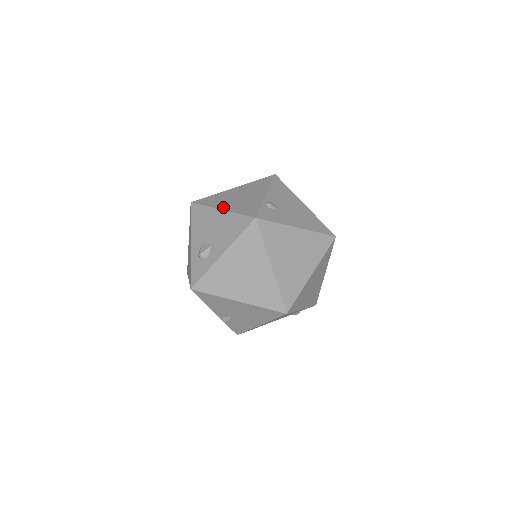
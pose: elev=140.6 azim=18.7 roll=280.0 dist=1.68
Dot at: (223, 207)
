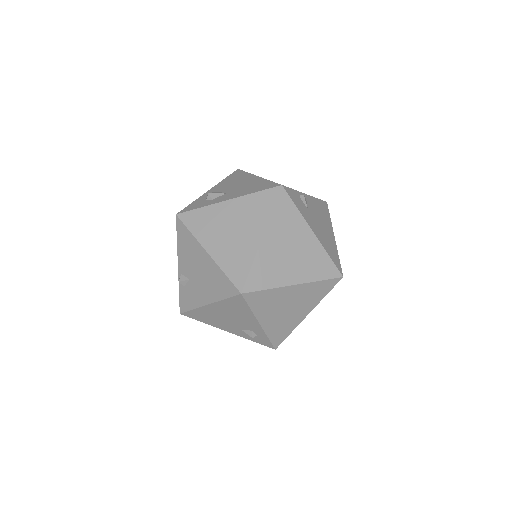
Dot at: occluded
